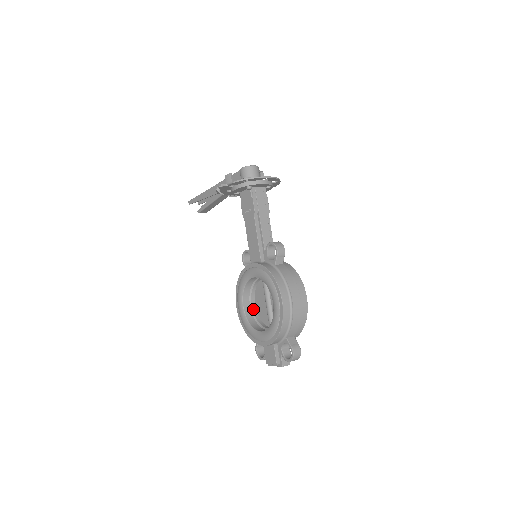
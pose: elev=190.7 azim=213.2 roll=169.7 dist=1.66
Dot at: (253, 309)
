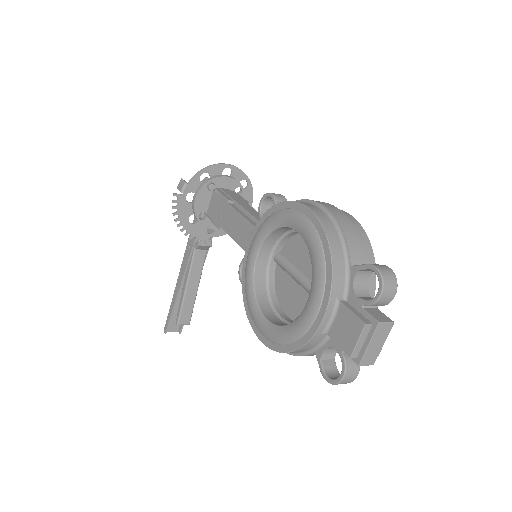
Dot at: (285, 319)
